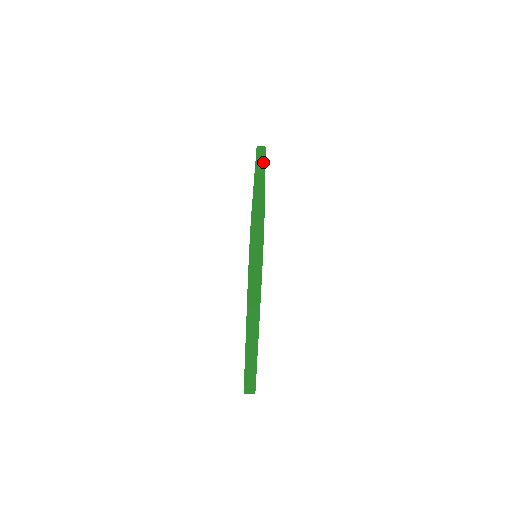
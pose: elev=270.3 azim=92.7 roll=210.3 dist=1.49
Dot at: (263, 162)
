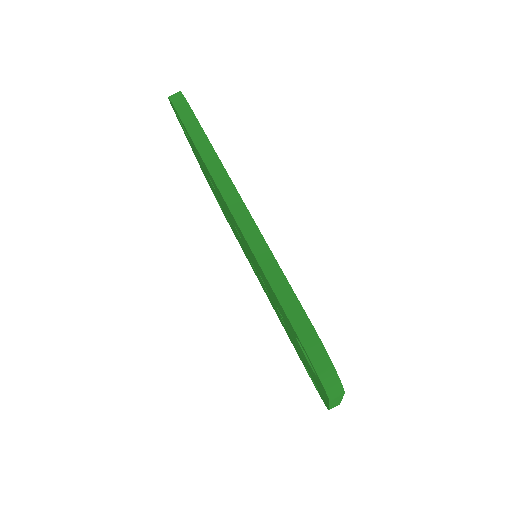
Dot at: (215, 159)
